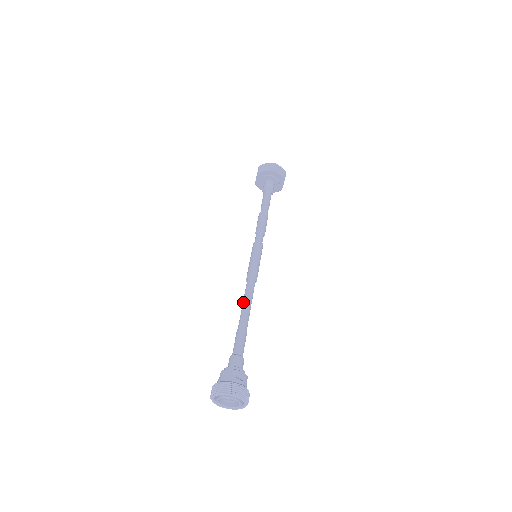
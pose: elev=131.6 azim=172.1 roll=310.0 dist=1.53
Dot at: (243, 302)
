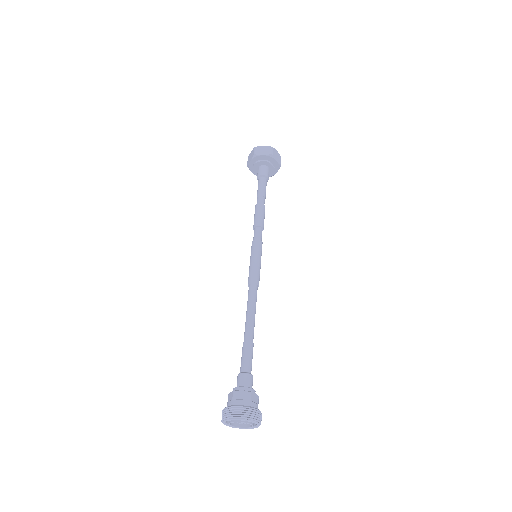
Dot at: (248, 311)
